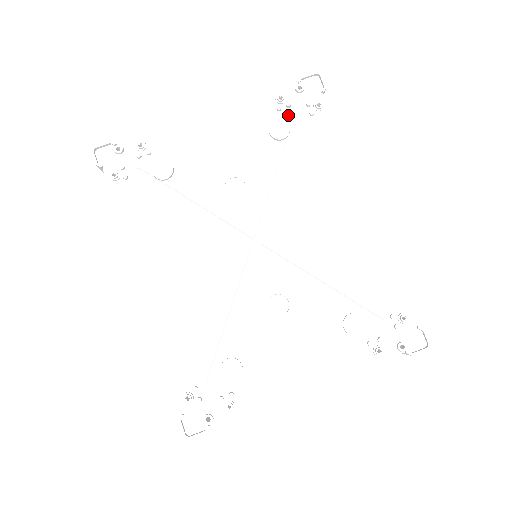
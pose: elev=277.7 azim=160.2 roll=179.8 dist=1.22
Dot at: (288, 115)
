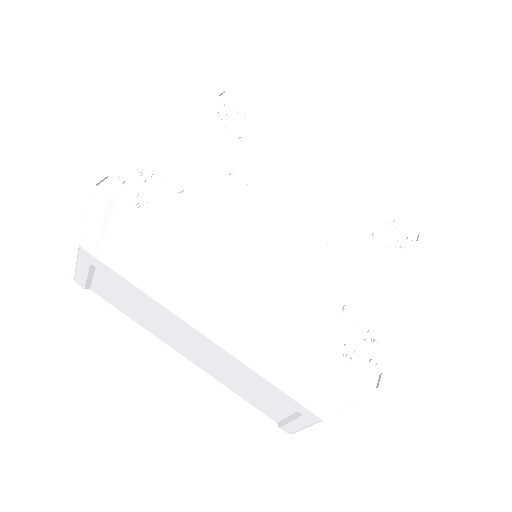
Dot at: (229, 121)
